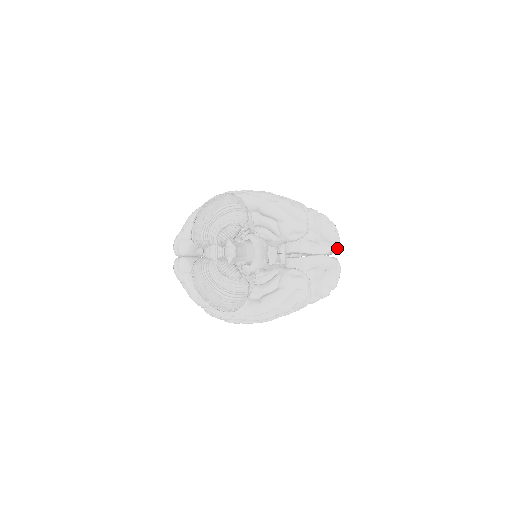
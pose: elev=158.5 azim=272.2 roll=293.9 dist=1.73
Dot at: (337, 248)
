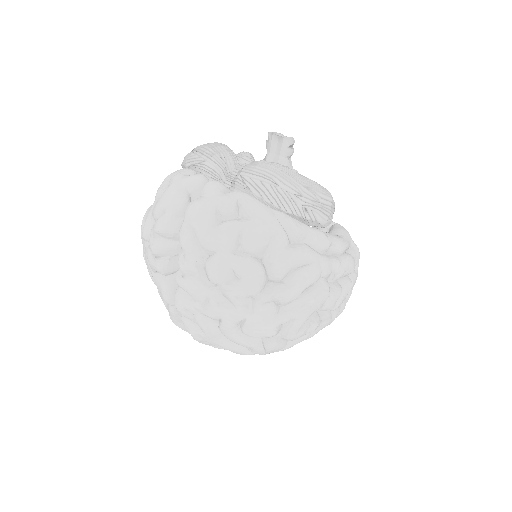
Dot at: occluded
